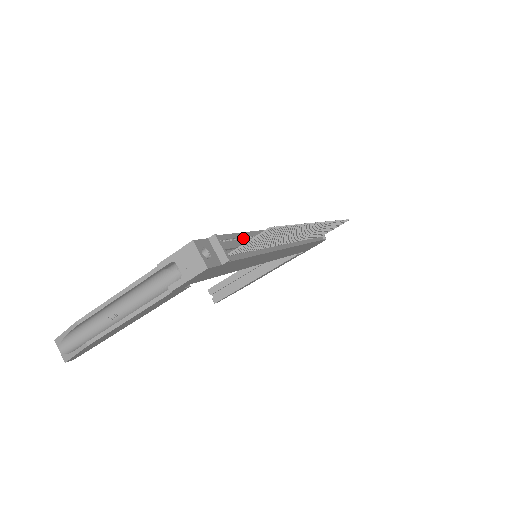
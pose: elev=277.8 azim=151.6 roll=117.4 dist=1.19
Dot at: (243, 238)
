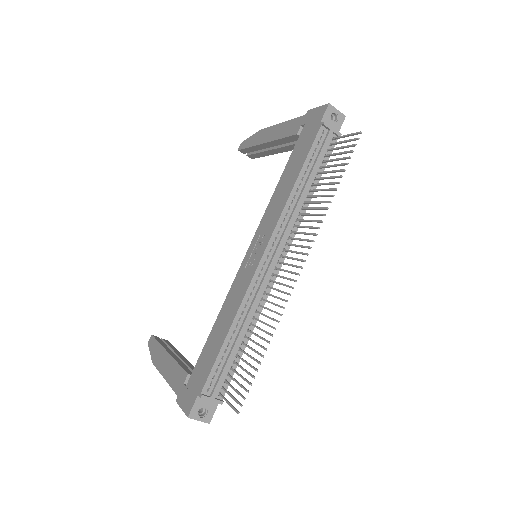
Dot at: (227, 347)
